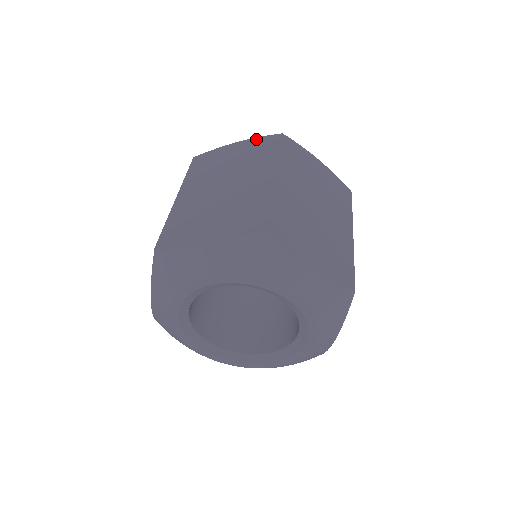
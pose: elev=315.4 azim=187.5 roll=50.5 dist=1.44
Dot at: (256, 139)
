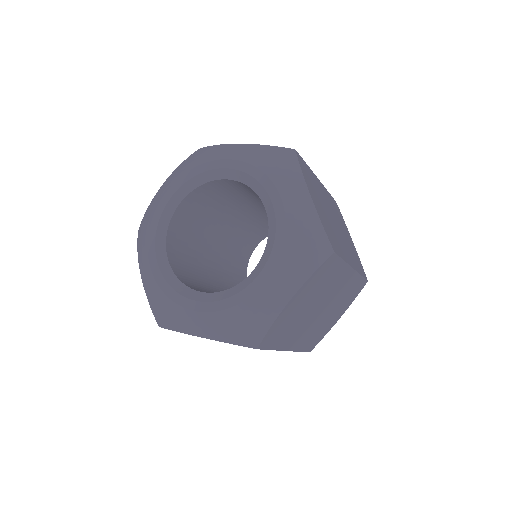
Dot at: occluded
